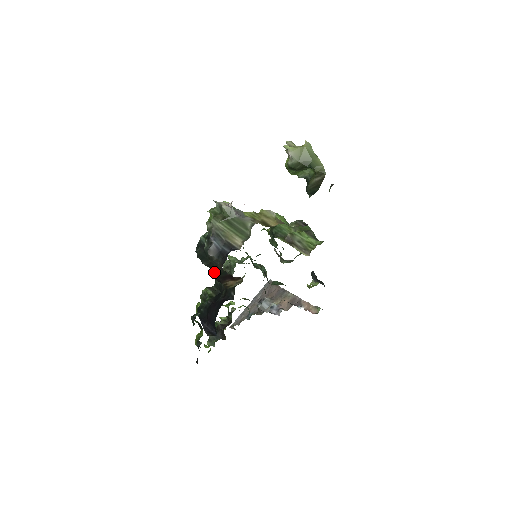
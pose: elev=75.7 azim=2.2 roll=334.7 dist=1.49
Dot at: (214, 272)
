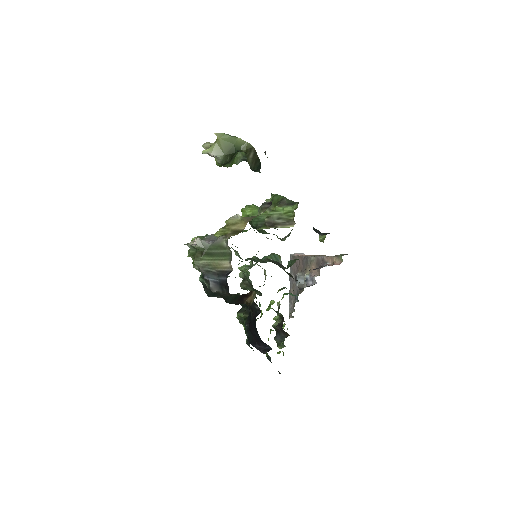
Dot at: (230, 301)
